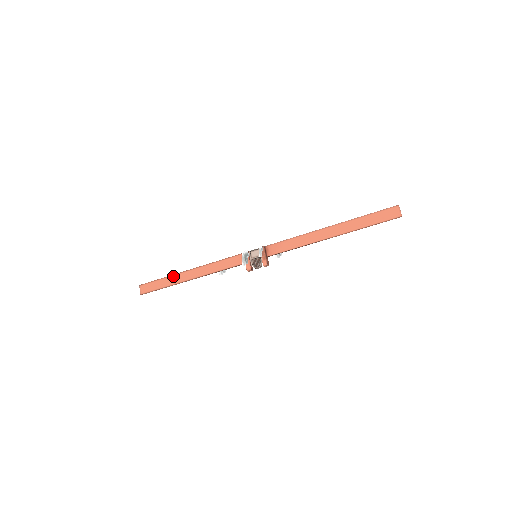
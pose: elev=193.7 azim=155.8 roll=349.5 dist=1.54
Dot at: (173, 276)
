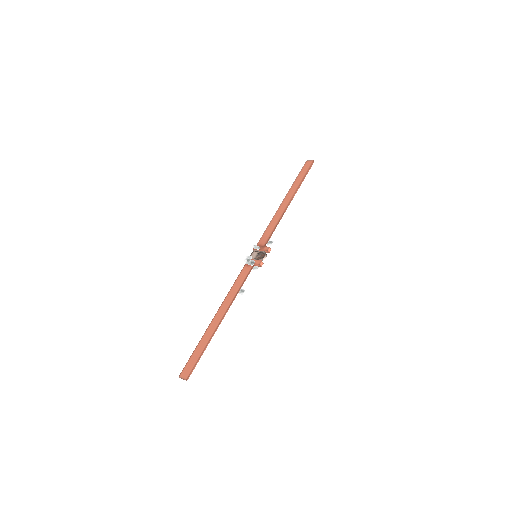
Dot at: (204, 335)
